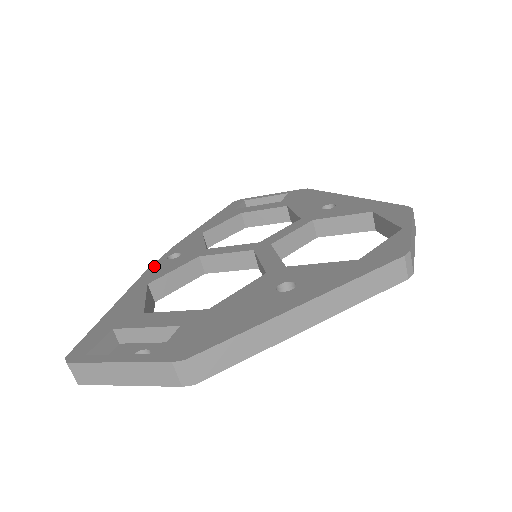
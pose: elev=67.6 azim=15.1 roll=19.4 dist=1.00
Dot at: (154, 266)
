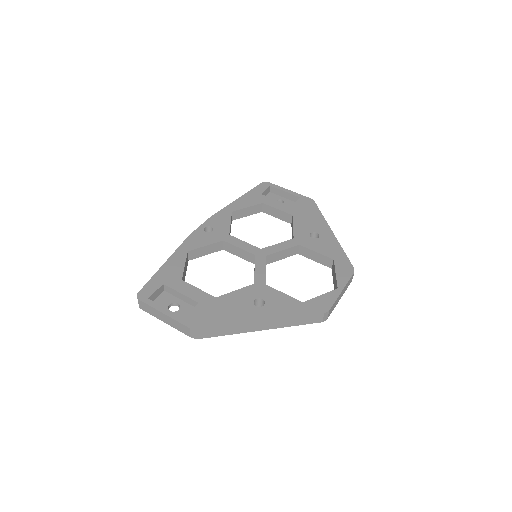
Dot at: (195, 233)
